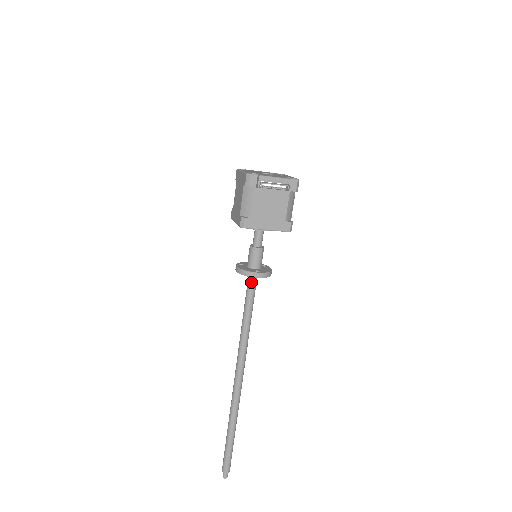
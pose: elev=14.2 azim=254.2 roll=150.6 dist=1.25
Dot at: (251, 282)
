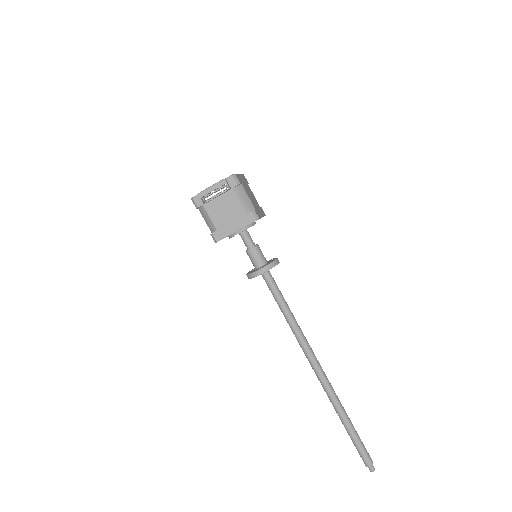
Dot at: (266, 280)
